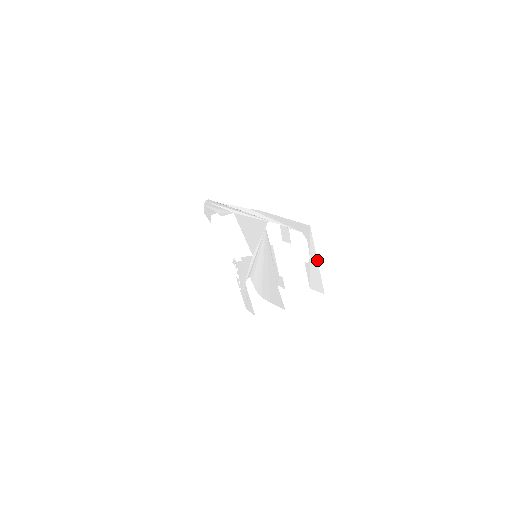
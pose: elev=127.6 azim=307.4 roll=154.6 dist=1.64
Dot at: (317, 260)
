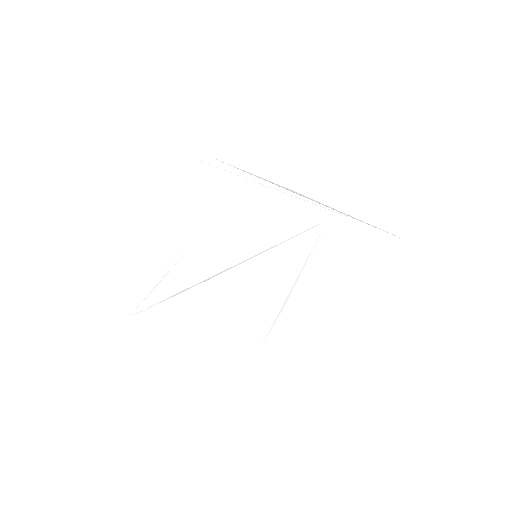
Dot at: (417, 281)
